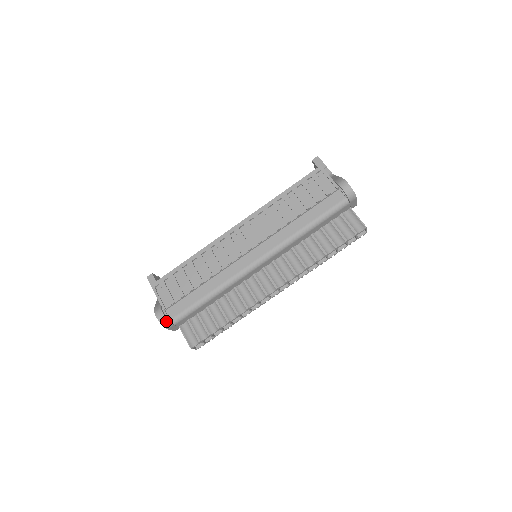
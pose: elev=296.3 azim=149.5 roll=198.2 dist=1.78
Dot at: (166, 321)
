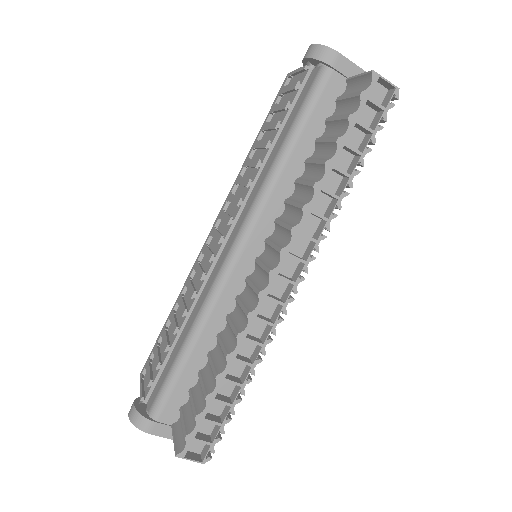
Dot at: (138, 415)
